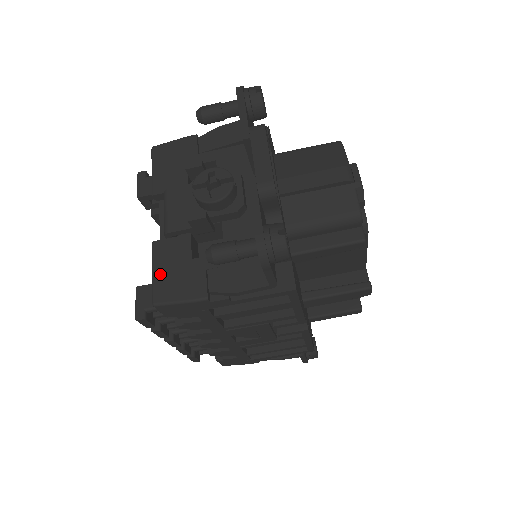
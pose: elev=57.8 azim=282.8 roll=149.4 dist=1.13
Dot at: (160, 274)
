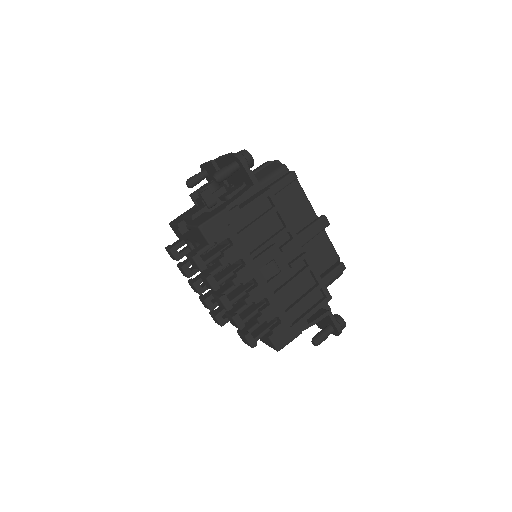
Dot at: (196, 223)
